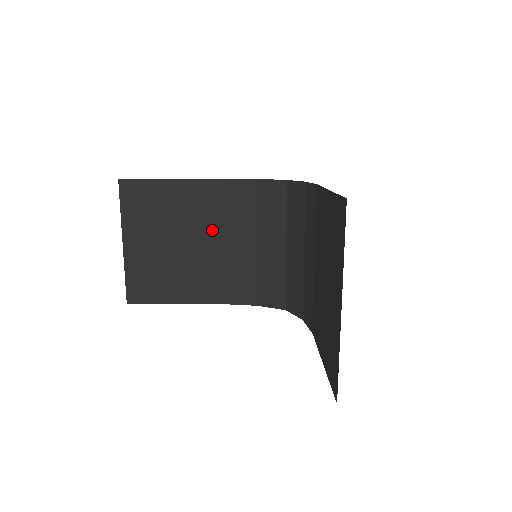
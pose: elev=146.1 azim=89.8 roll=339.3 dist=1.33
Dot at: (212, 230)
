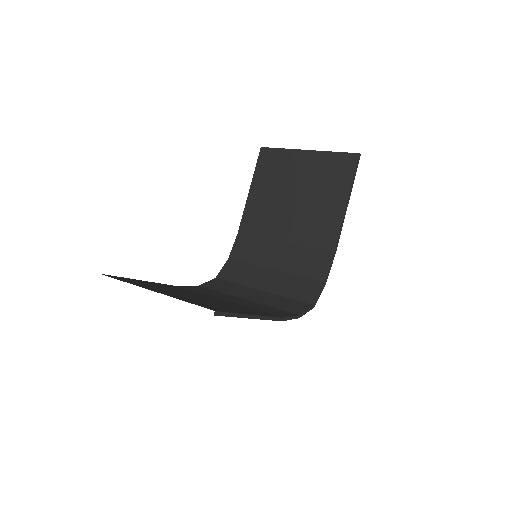
Dot at: (207, 296)
